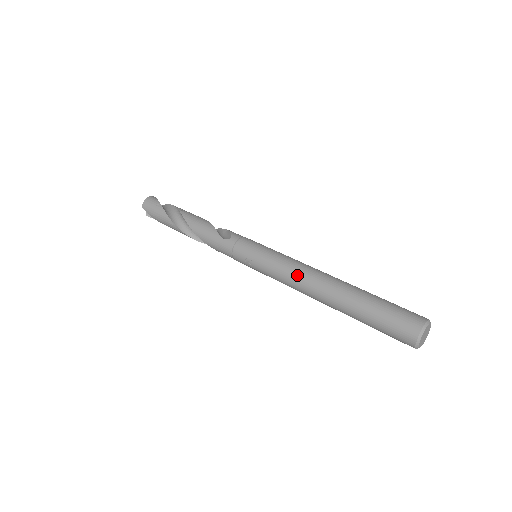
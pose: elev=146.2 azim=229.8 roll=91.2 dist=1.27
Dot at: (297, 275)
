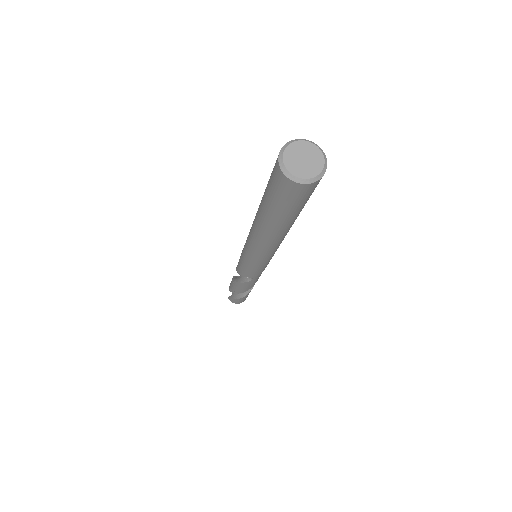
Dot at: occluded
